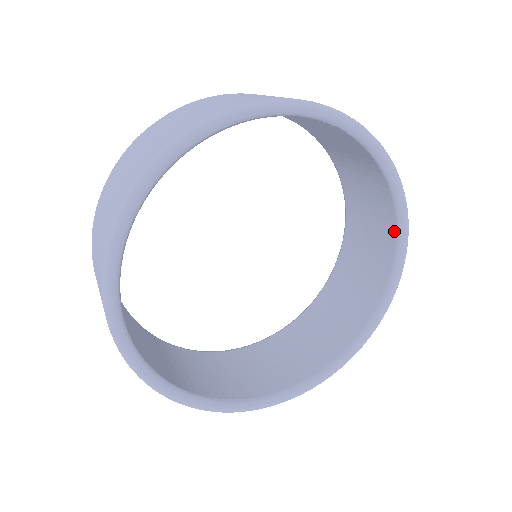
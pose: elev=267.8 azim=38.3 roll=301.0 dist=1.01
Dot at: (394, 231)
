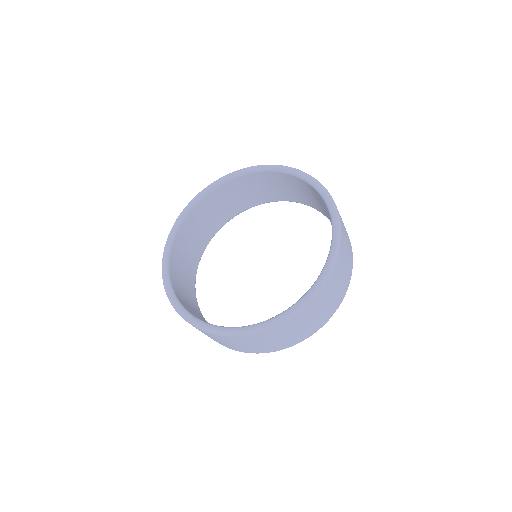
Dot at: (317, 193)
